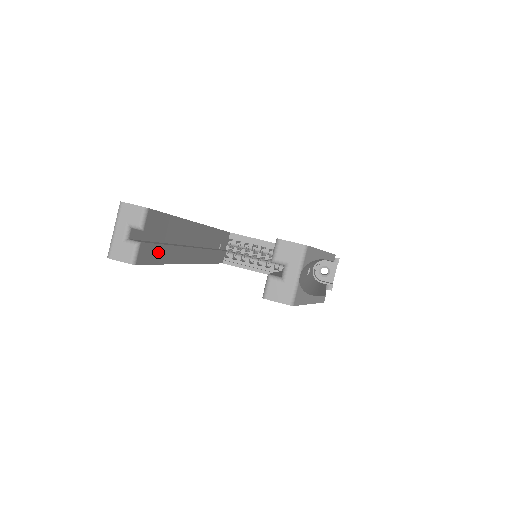
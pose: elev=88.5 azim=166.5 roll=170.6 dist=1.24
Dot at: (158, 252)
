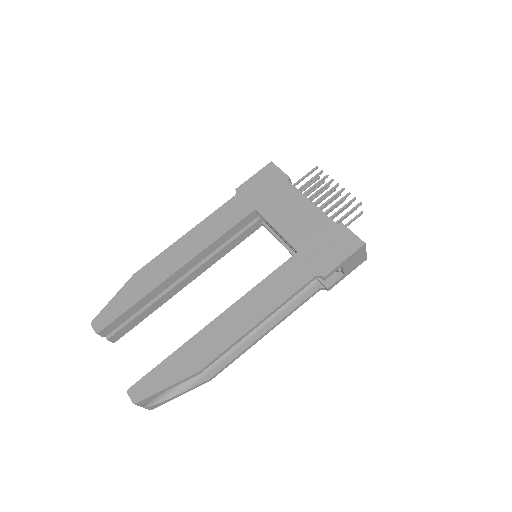
Dot at: (133, 323)
